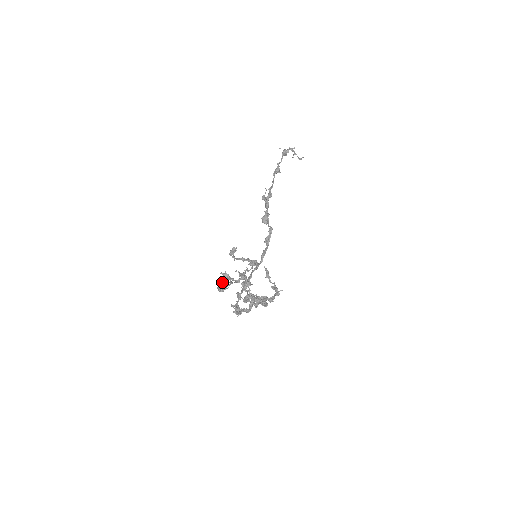
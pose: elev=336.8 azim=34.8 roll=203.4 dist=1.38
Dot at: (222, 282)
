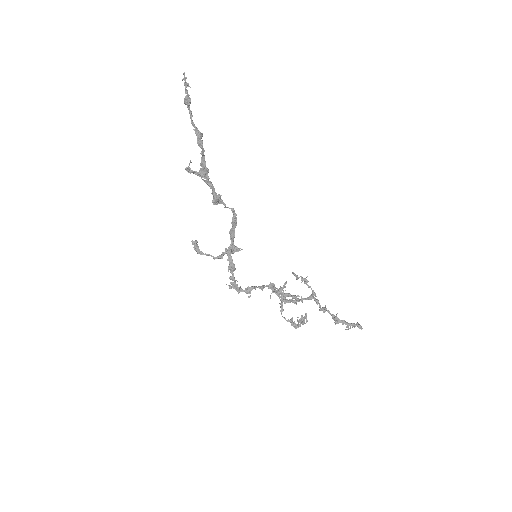
Dot at: (292, 320)
